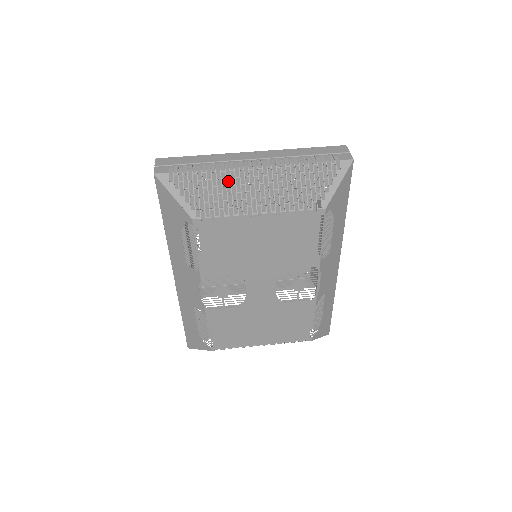
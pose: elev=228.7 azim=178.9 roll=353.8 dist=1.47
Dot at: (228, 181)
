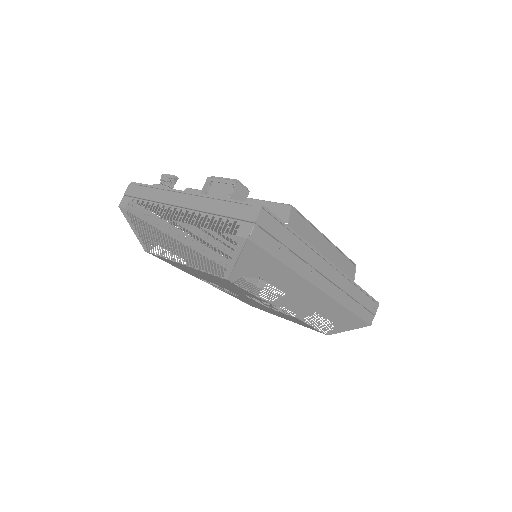
Dot at: (179, 213)
